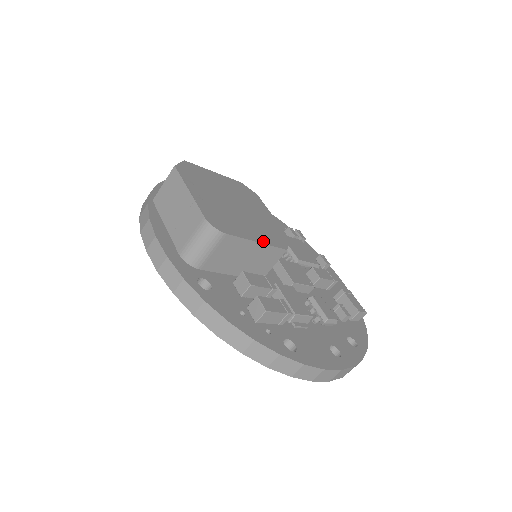
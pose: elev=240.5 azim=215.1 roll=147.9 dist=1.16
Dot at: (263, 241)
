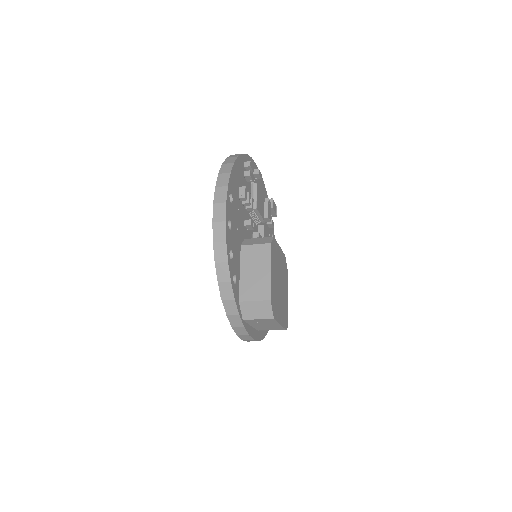
Dot at: (287, 290)
